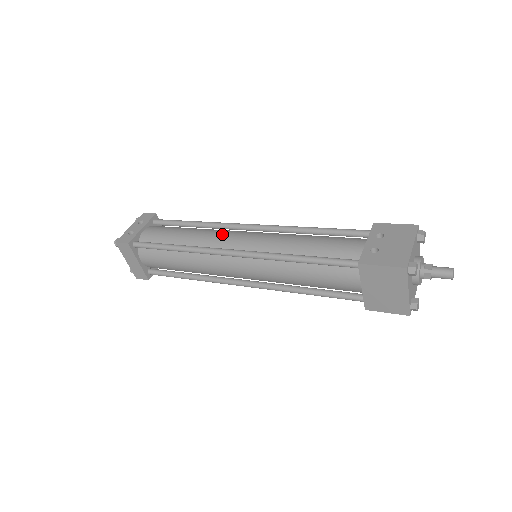
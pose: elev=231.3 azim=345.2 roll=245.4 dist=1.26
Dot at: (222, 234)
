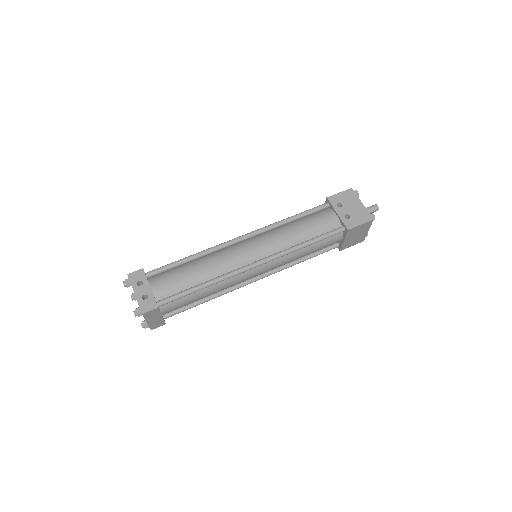
Dot at: (231, 255)
